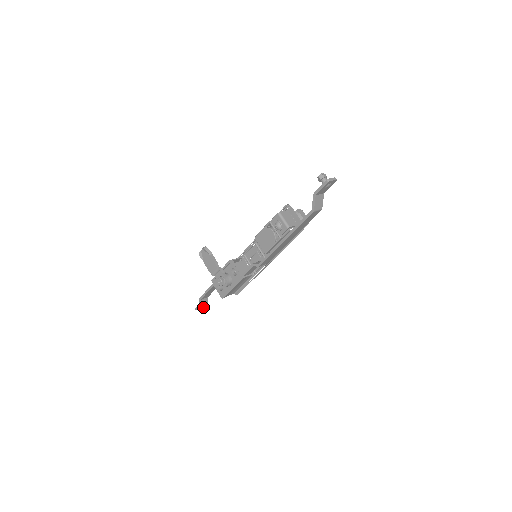
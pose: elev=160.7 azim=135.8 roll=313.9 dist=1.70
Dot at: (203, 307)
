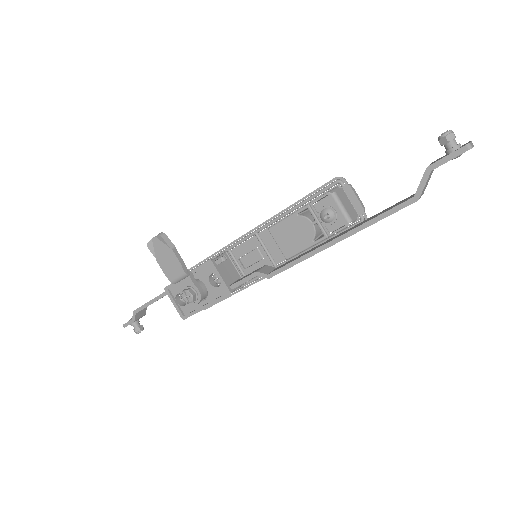
Dot at: (137, 323)
